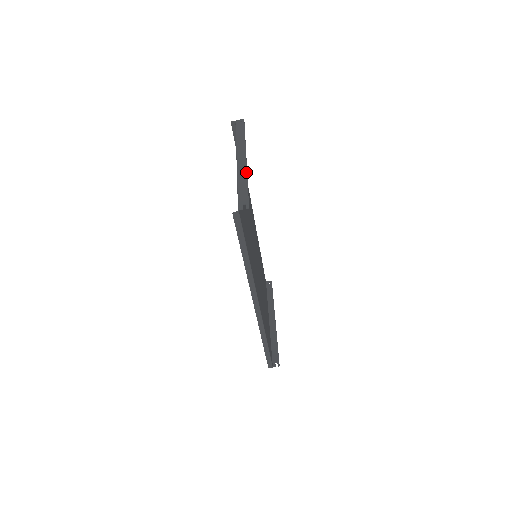
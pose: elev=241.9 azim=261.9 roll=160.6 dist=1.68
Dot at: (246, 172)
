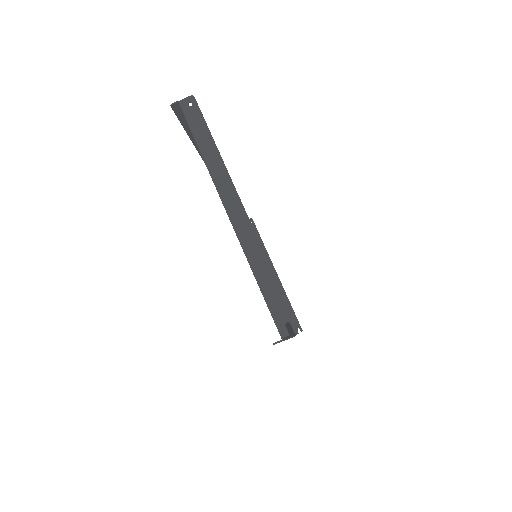
Dot at: (257, 242)
